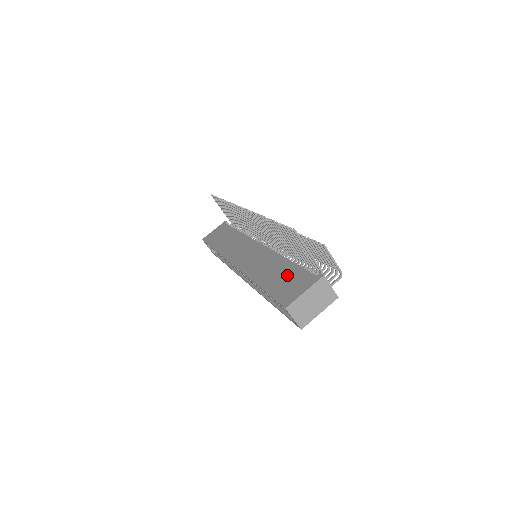
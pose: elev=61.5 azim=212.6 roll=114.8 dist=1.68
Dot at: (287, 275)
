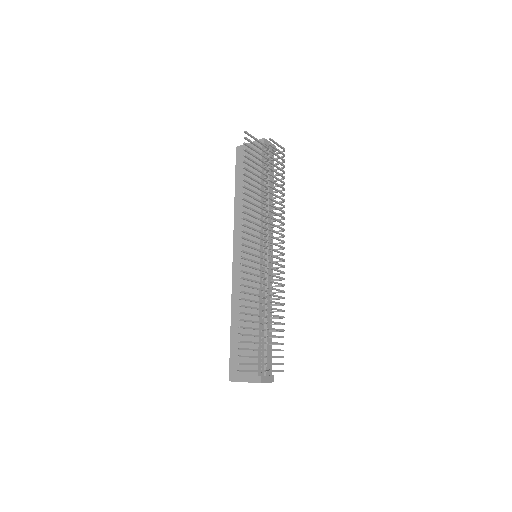
Dot at: (247, 344)
